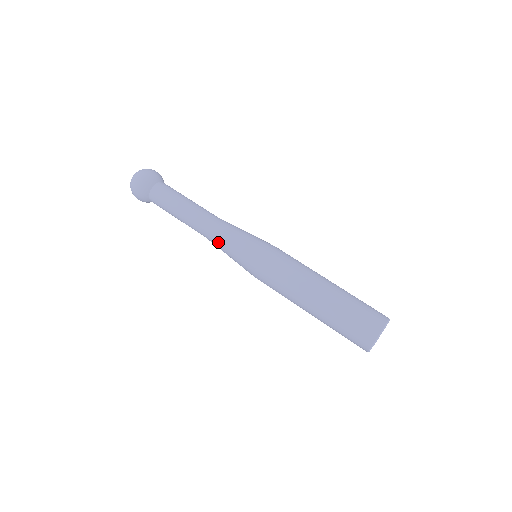
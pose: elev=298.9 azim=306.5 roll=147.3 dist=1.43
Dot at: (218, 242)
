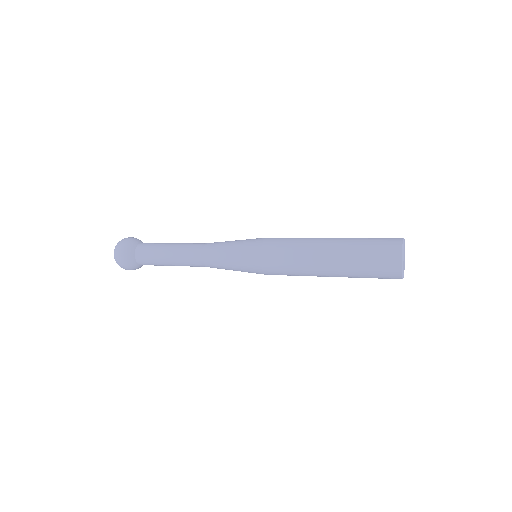
Dot at: (215, 259)
